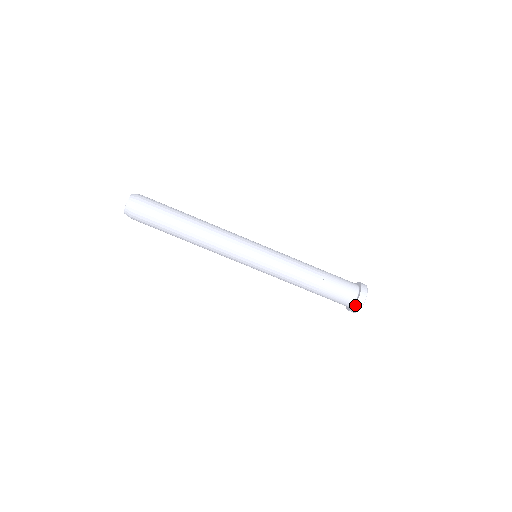
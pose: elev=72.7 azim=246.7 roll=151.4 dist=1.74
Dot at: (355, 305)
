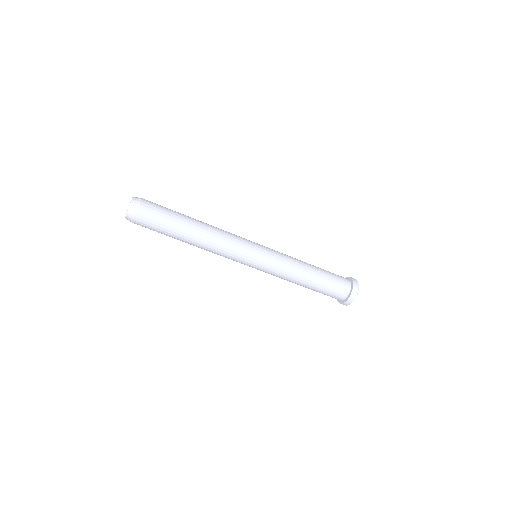
Dot at: (351, 293)
